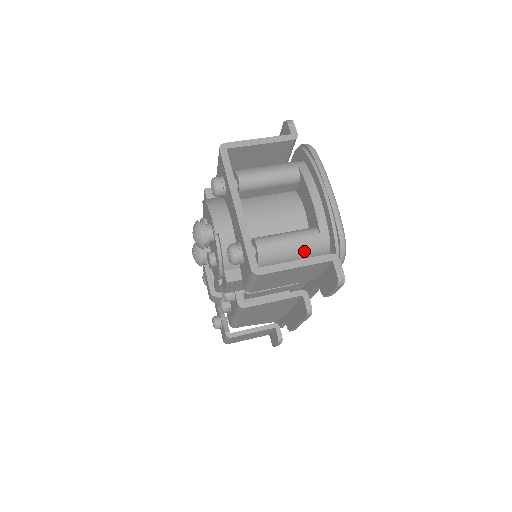
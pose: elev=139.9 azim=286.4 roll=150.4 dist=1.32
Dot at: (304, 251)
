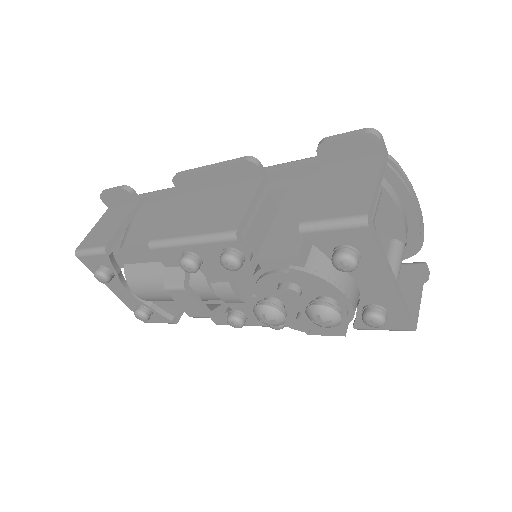
Dot at: occluded
